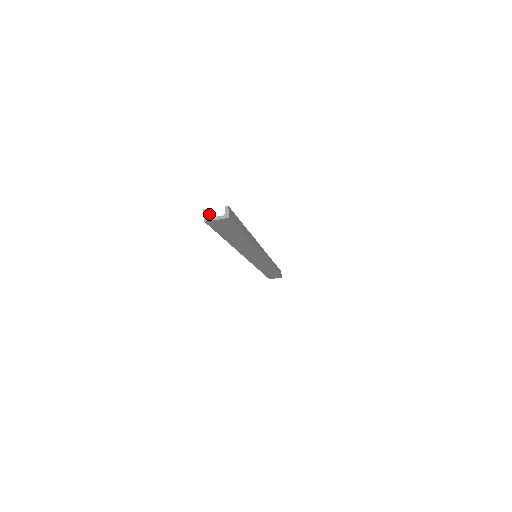
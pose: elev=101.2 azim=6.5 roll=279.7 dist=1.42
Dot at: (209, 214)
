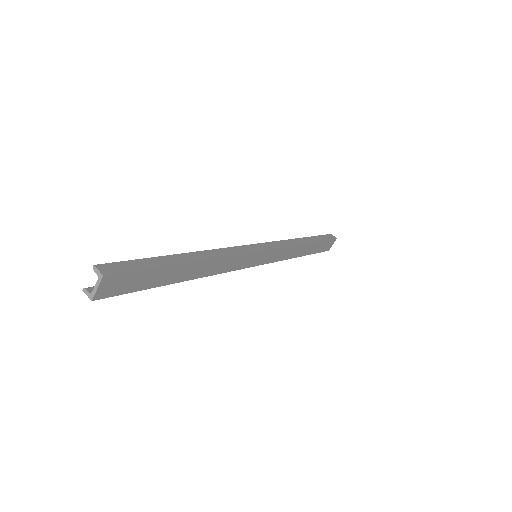
Dot at: occluded
